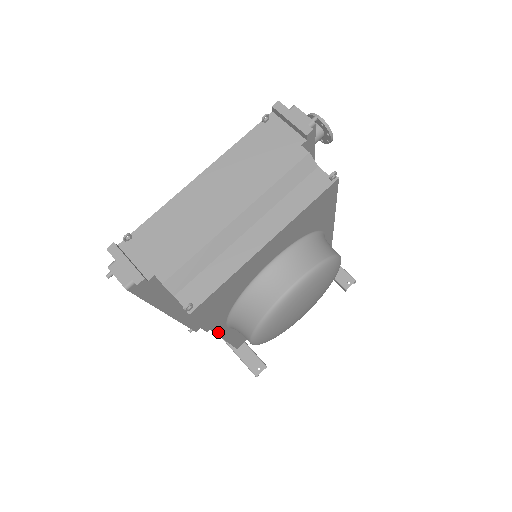
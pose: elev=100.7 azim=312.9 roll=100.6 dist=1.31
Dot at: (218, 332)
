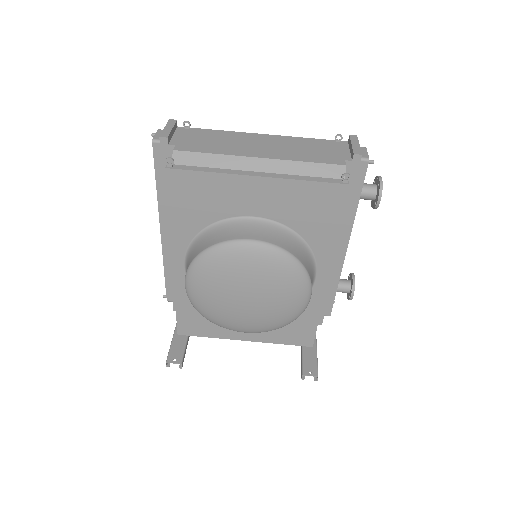
Dot at: (174, 256)
